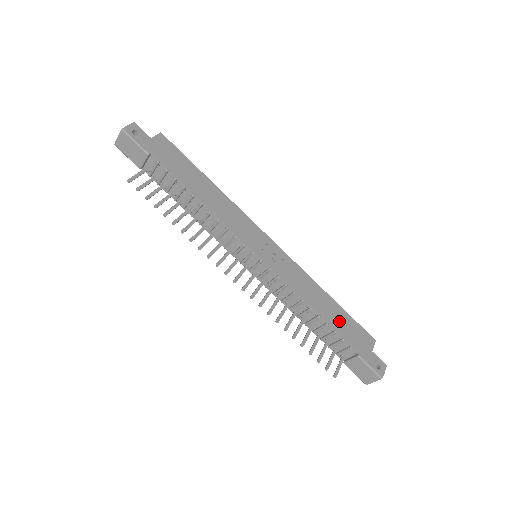
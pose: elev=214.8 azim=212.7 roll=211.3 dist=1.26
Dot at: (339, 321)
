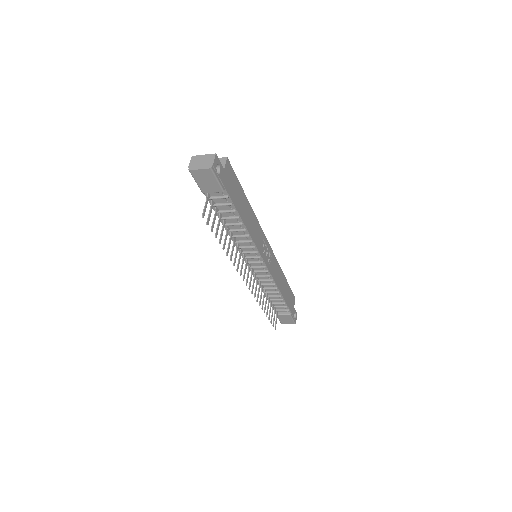
Dot at: (287, 294)
